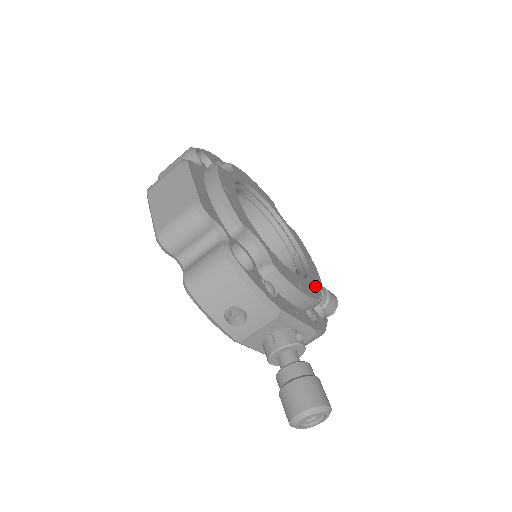
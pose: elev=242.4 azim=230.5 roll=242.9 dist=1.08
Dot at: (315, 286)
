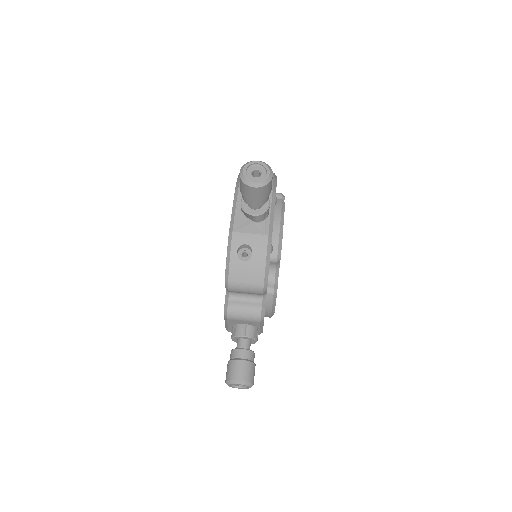
Dot at: (275, 280)
